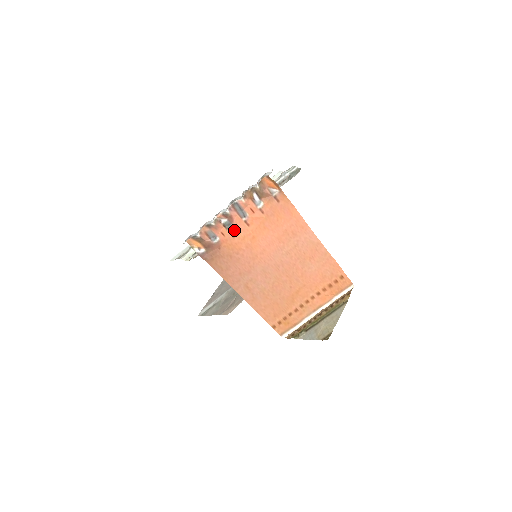
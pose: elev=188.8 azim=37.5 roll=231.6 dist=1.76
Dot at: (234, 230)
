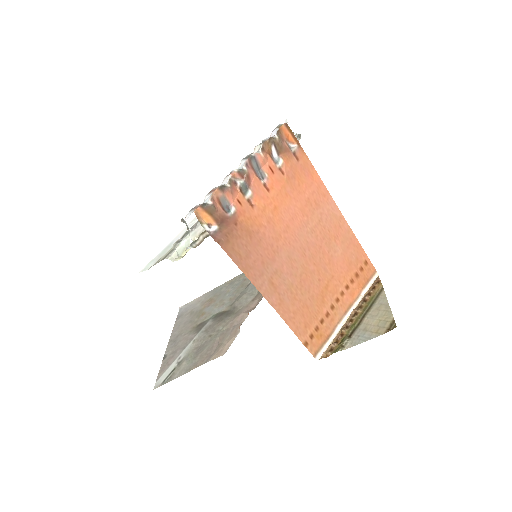
Dot at: (252, 197)
